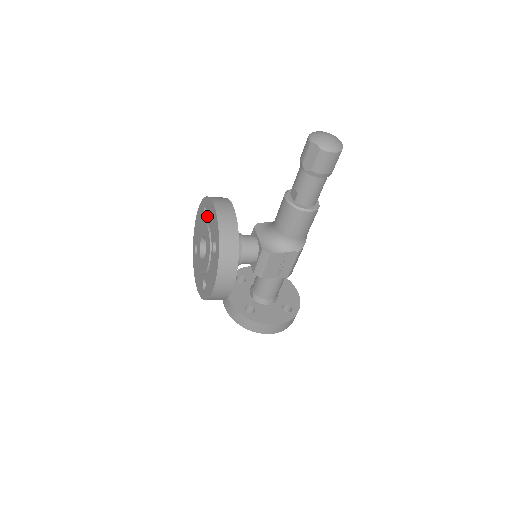
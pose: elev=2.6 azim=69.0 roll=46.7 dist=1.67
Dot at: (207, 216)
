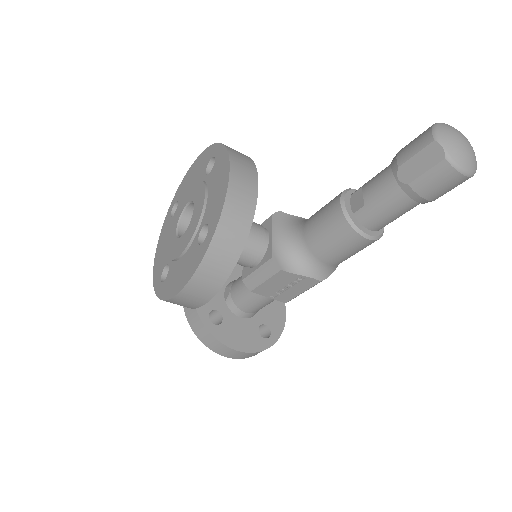
Dot at: (211, 175)
